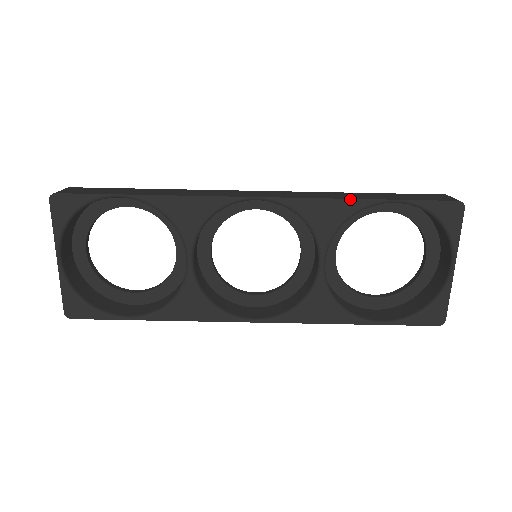
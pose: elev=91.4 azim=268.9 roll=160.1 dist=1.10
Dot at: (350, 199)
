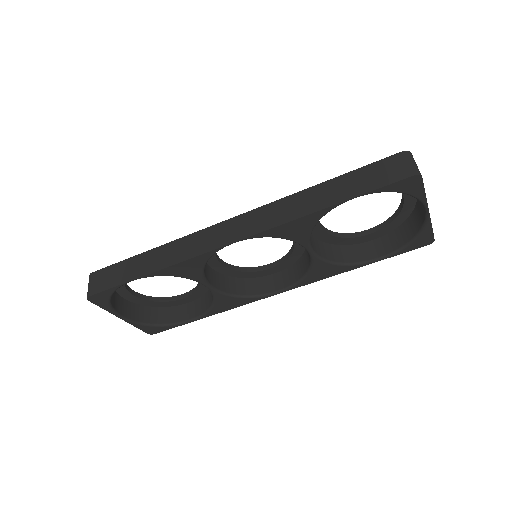
Dot at: (311, 214)
